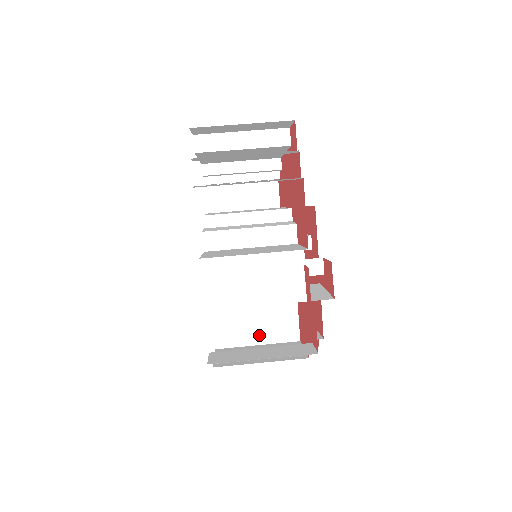
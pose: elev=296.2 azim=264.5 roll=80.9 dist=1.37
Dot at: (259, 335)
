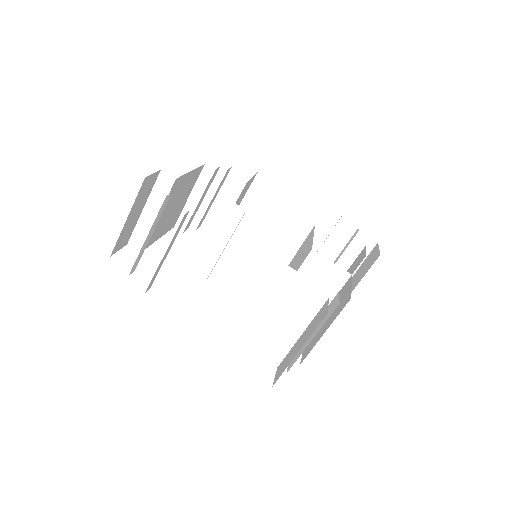
Dot at: (321, 300)
